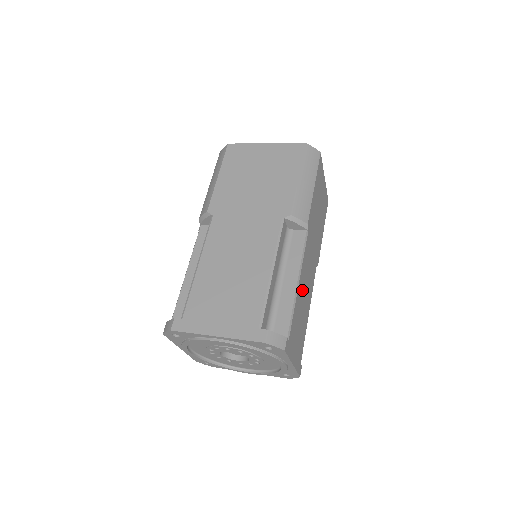
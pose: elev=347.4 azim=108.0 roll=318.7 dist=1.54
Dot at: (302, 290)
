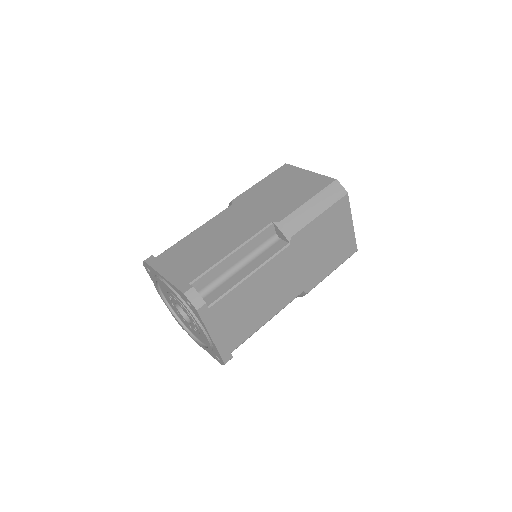
Dot at: (258, 288)
